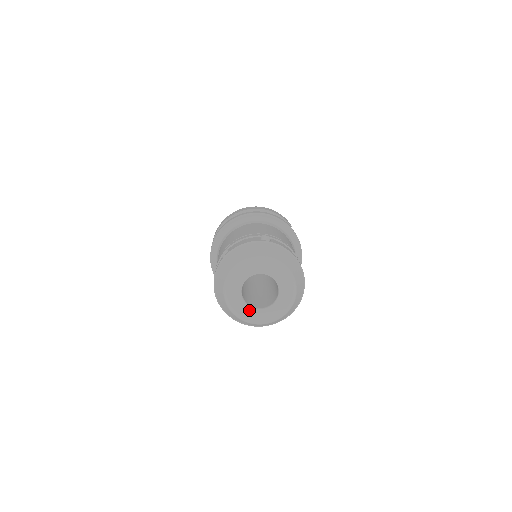
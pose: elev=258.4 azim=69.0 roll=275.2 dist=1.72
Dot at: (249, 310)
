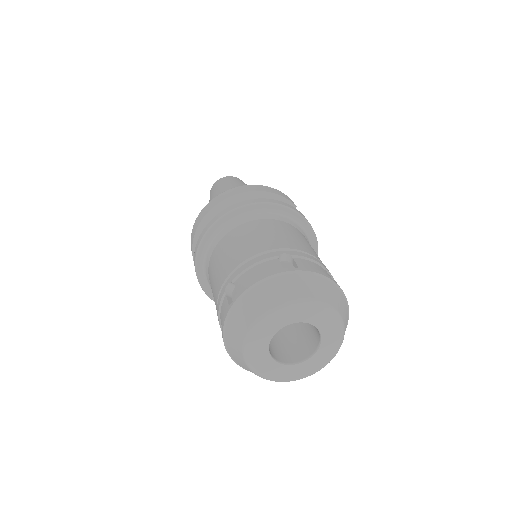
Dot at: (282, 368)
